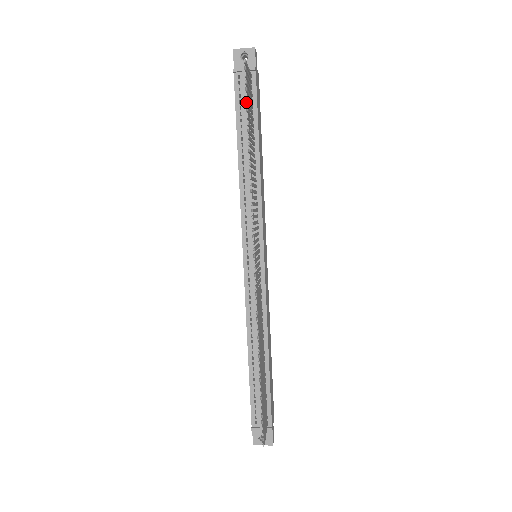
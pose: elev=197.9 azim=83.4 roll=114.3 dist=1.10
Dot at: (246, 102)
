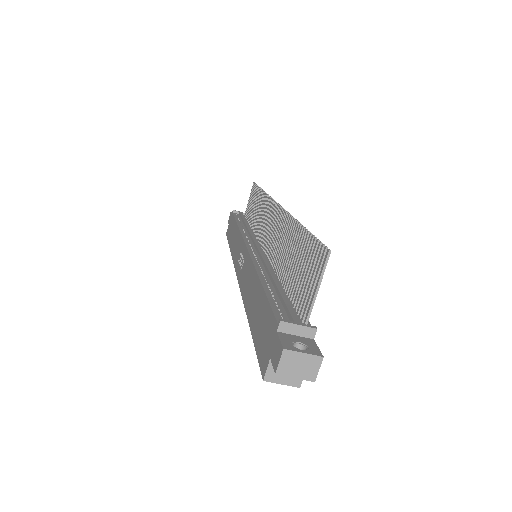
Dot at: (257, 185)
